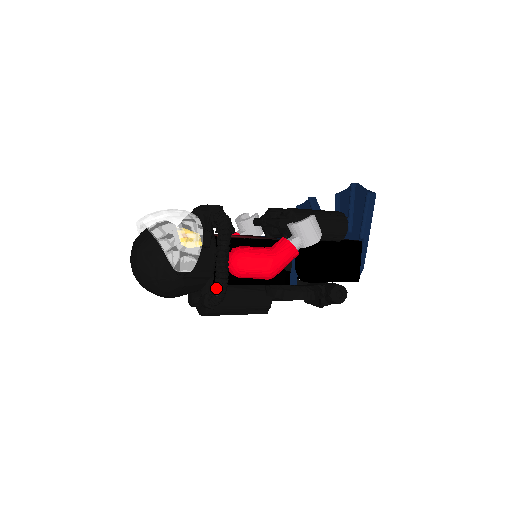
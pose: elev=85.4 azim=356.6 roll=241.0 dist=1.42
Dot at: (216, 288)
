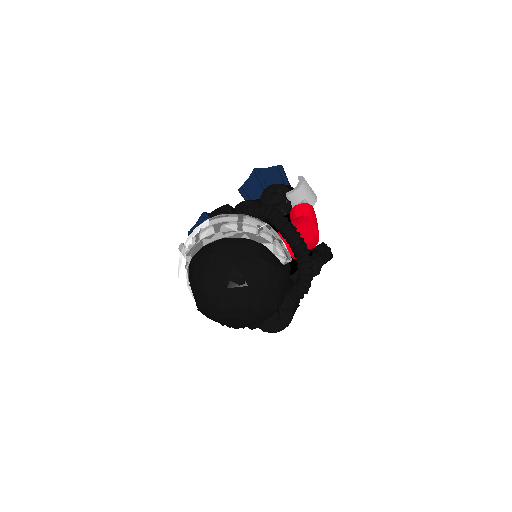
Dot at: (307, 269)
